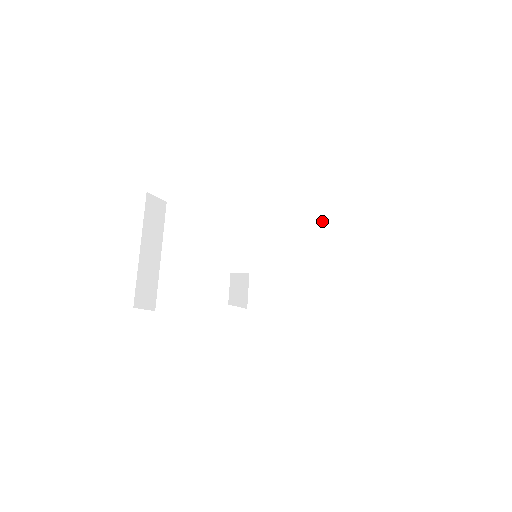
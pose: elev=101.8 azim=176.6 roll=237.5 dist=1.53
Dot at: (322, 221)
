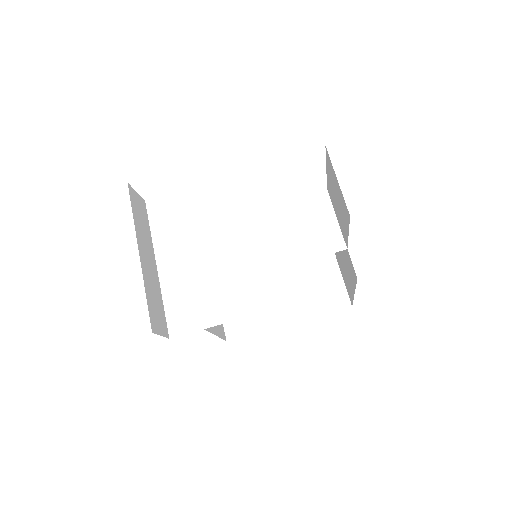
Dot at: (325, 199)
